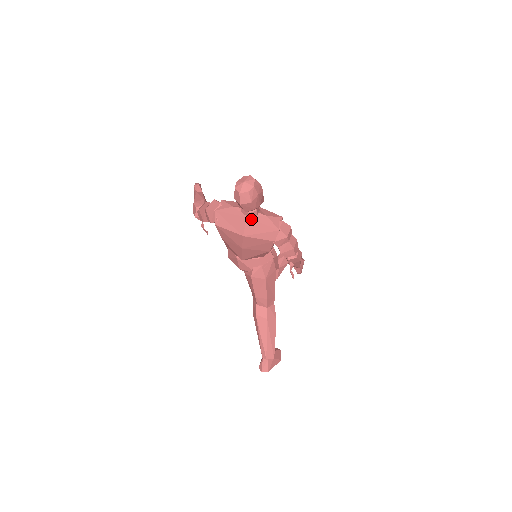
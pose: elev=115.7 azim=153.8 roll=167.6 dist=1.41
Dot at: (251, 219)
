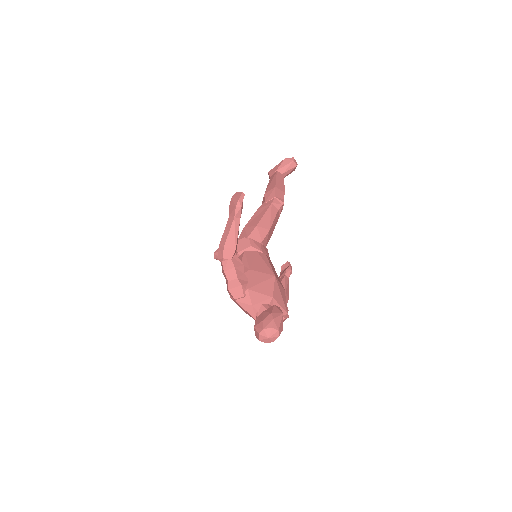
Dot at: occluded
